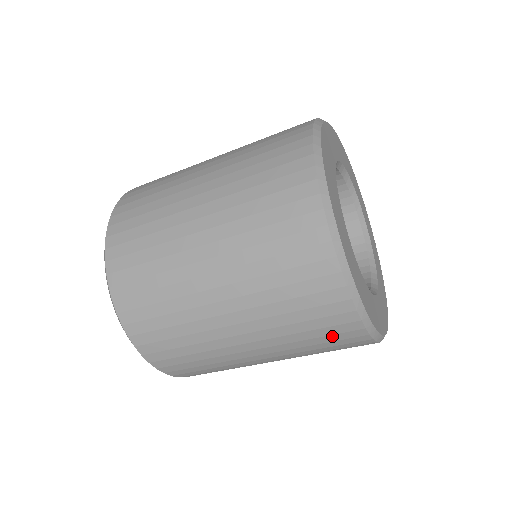
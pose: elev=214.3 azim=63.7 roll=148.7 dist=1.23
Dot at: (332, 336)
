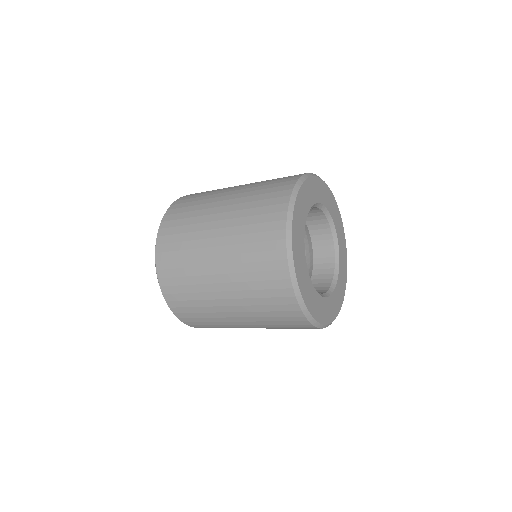
Dot at: (293, 325)
